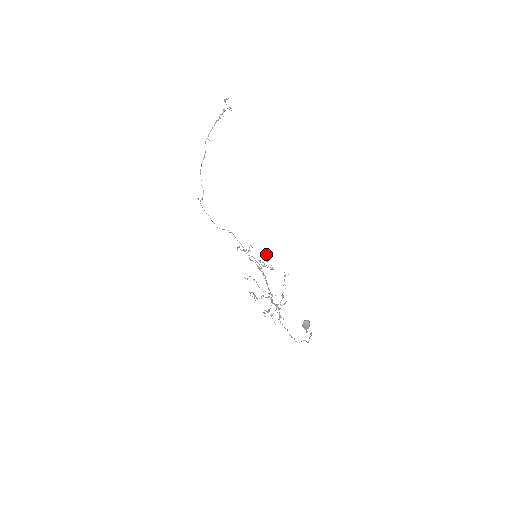
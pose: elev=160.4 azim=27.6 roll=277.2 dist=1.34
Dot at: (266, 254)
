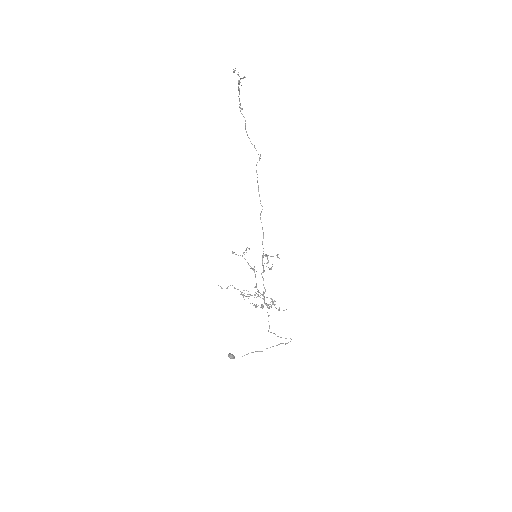
Dot at: (266, 255)
